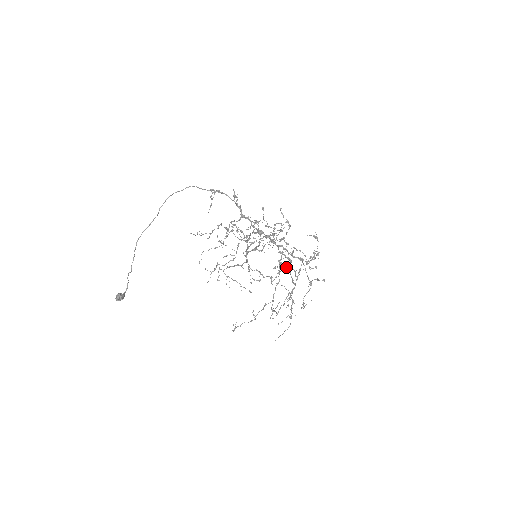
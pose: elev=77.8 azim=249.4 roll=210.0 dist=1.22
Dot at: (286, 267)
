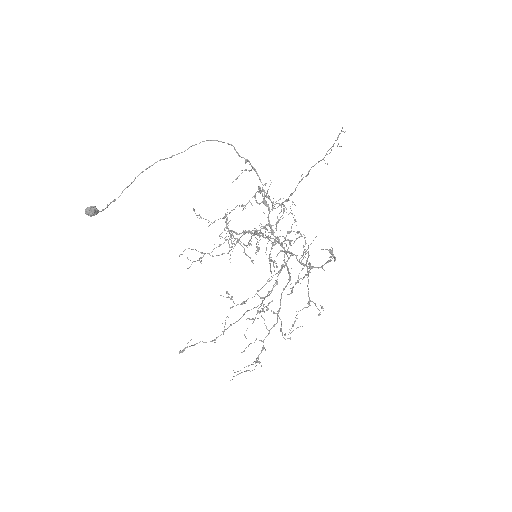
Dot at: occluded
